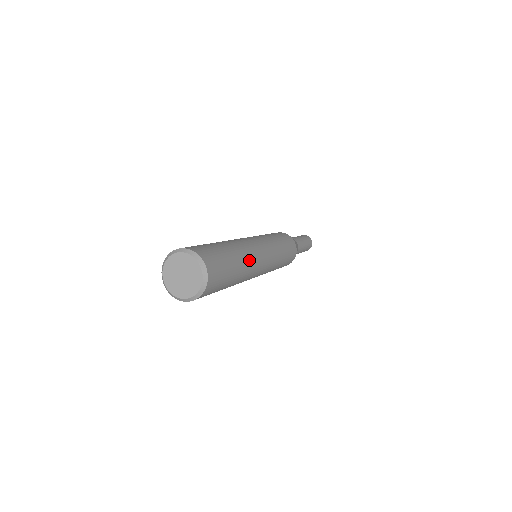
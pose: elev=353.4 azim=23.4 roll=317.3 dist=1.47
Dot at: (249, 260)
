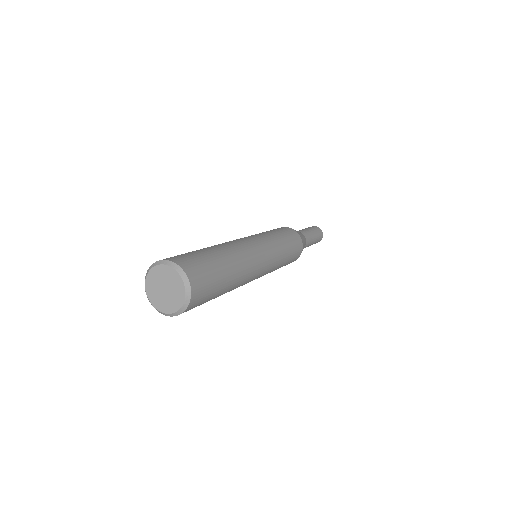
Dot at: (233, 249)
